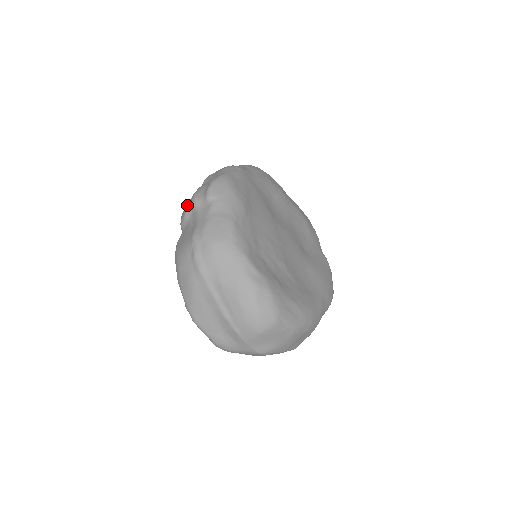
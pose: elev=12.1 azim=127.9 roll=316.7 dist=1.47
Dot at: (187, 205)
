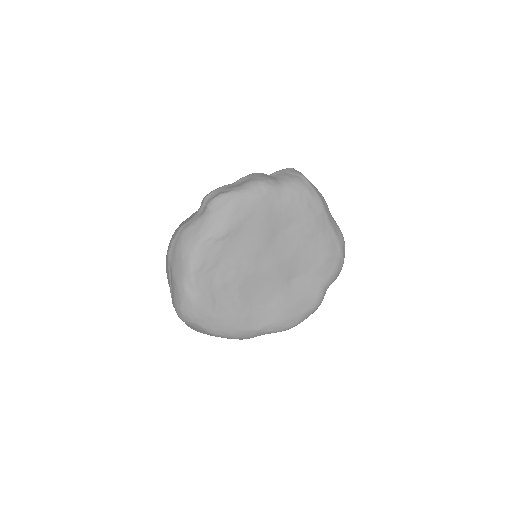
Dot at: occluded
